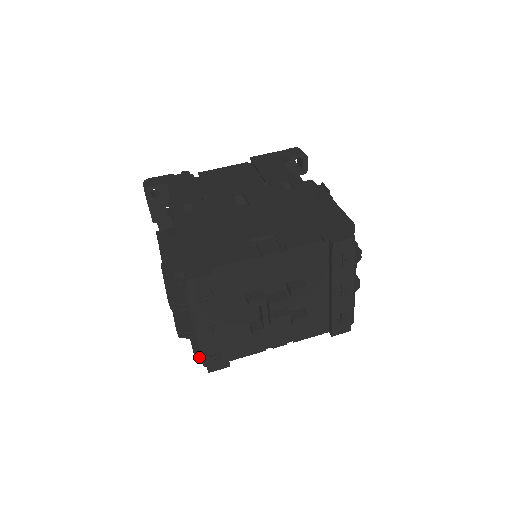
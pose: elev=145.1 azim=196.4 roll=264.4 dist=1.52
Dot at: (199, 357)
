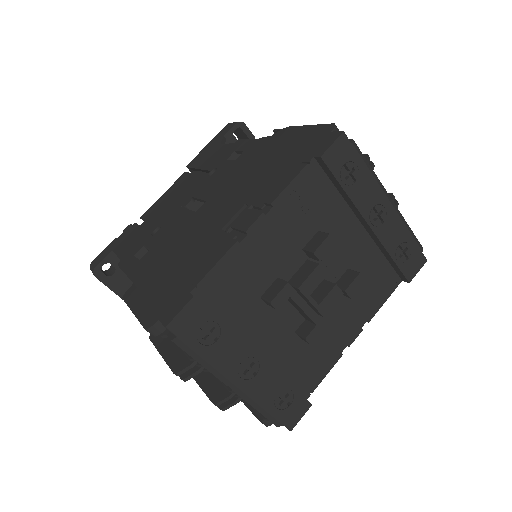
Dot at: (266, 419)
